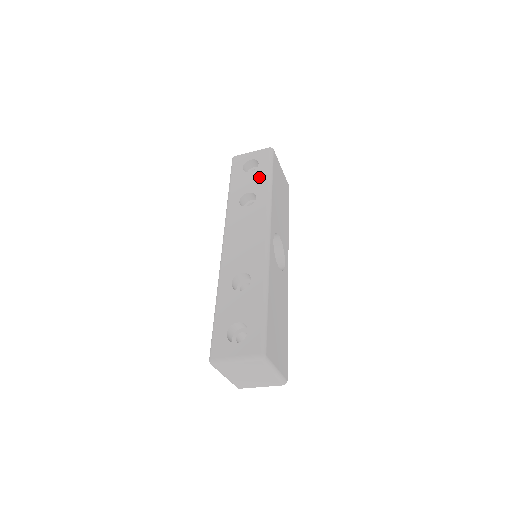
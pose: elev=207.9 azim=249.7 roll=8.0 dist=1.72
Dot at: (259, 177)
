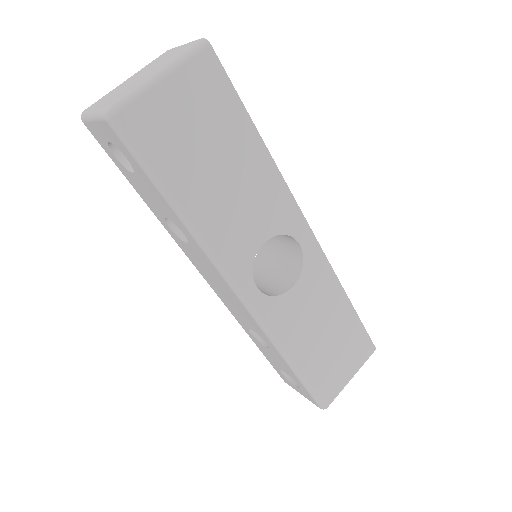
Dot at: (153, 194)
